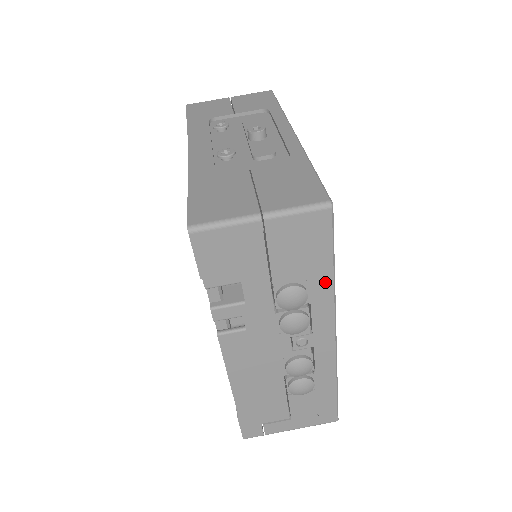
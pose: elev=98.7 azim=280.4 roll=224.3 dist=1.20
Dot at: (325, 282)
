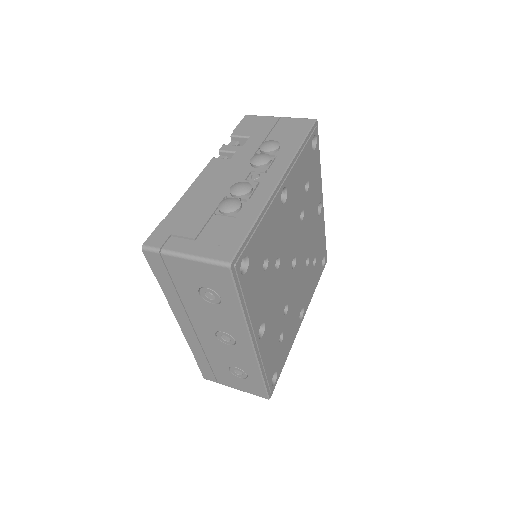
Dot at: (293, 147)
